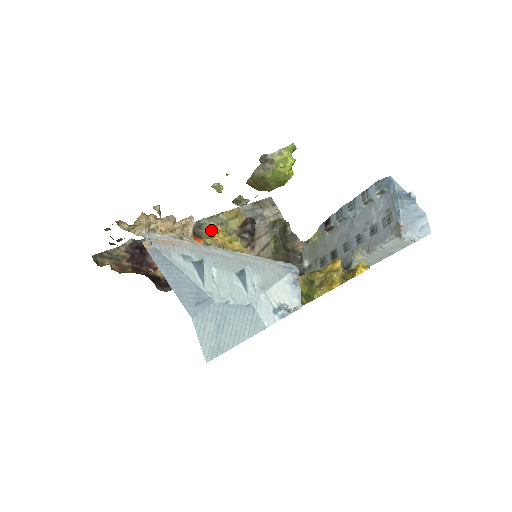
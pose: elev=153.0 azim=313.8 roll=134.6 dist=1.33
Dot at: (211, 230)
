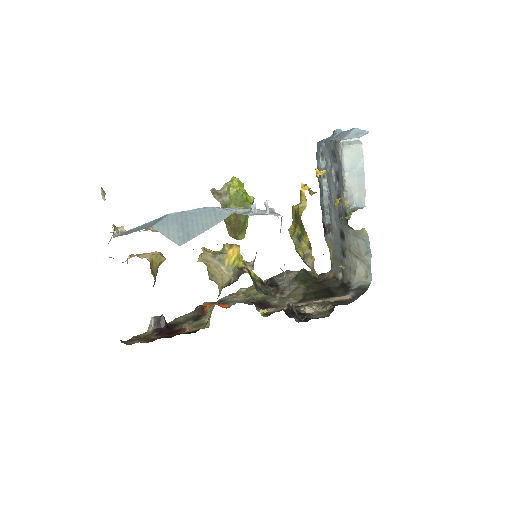
Dot at: (234, 298)
